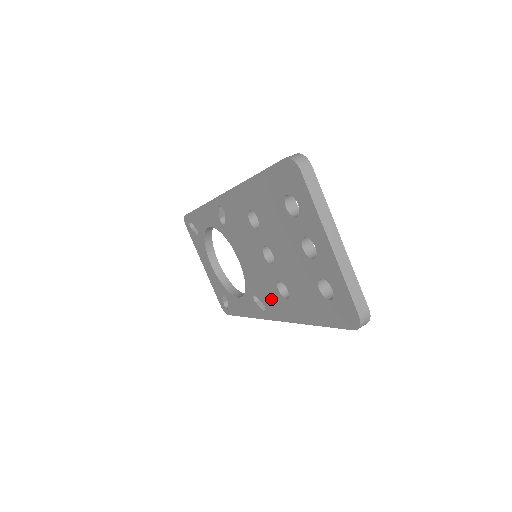
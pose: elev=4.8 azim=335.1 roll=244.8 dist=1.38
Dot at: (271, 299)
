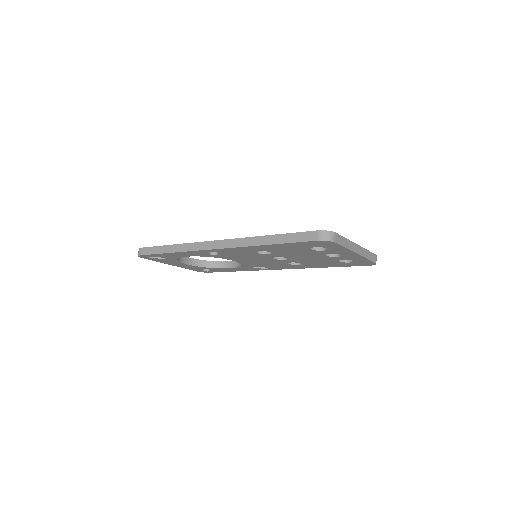
Dot at: (278, 266)
